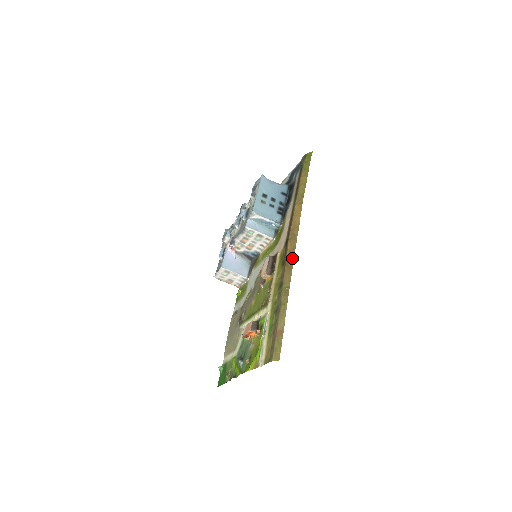
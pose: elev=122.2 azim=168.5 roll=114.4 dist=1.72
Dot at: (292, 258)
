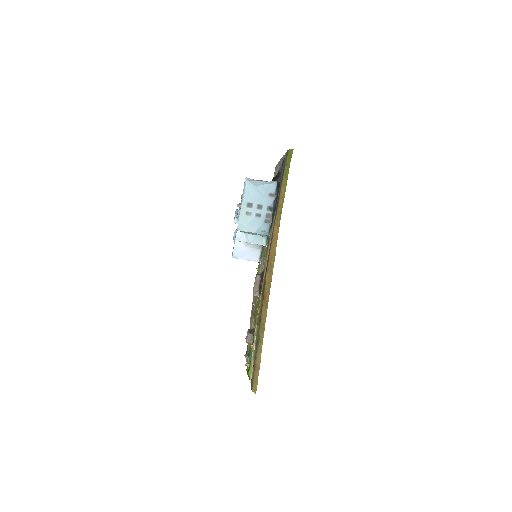
Dot at: (268, 294)
